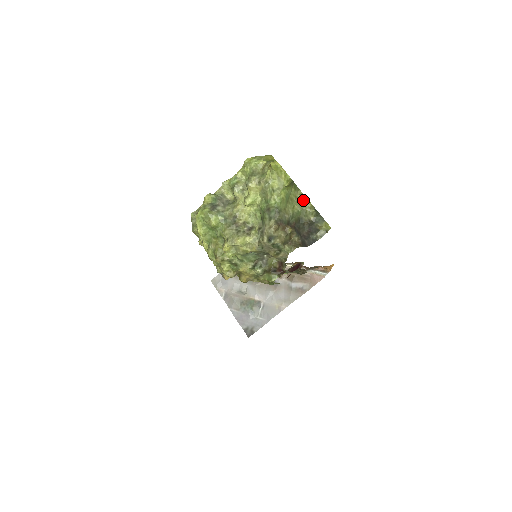
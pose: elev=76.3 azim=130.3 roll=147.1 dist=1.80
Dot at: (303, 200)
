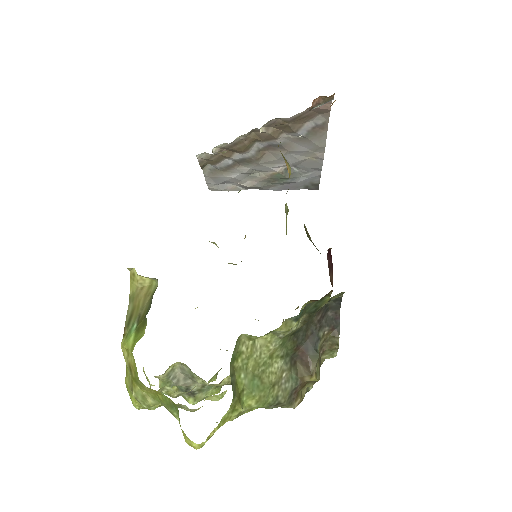
Dot at: (264, 336)
